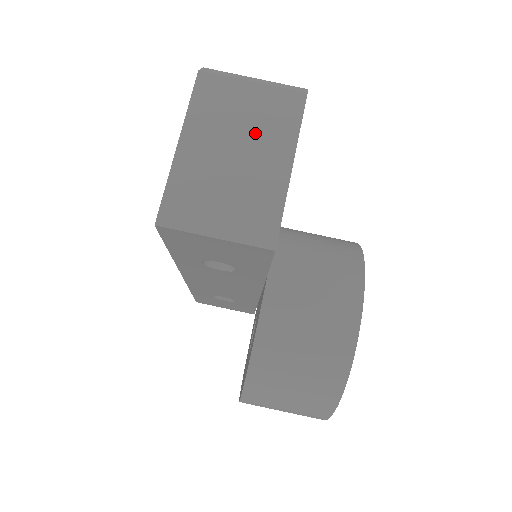
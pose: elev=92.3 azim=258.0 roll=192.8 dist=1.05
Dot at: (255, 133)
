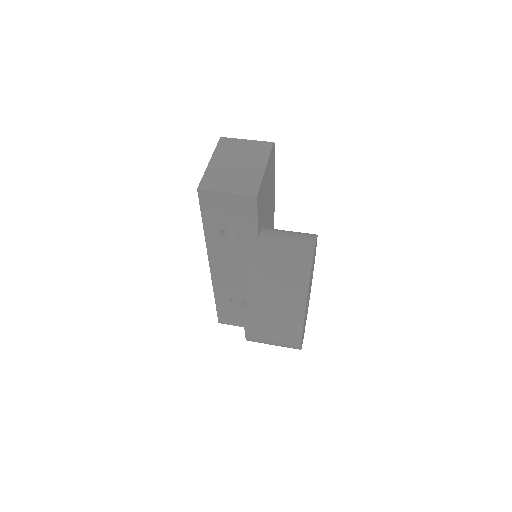
Dot at: (248, 156)
